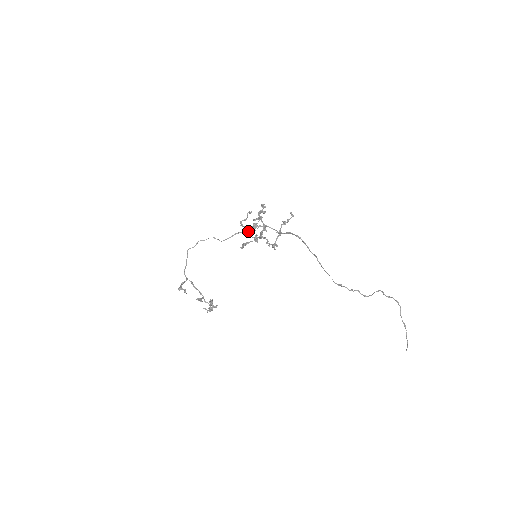
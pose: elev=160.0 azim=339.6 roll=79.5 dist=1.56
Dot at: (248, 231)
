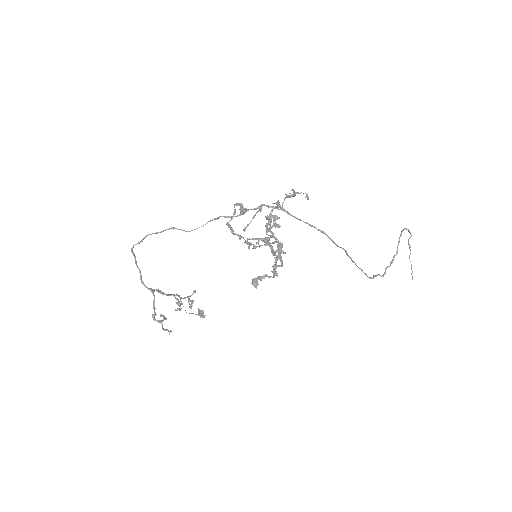
Dot at: (249, 245)
